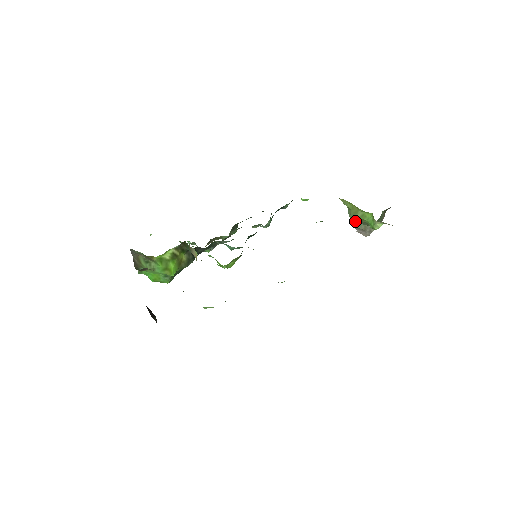
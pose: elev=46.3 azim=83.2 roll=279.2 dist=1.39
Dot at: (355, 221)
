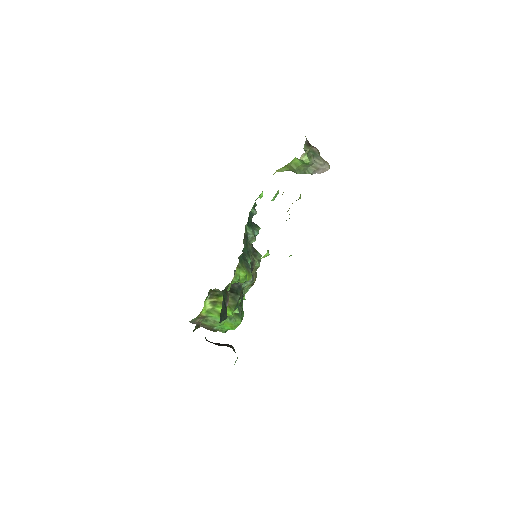
Dot at: (302, 172)
